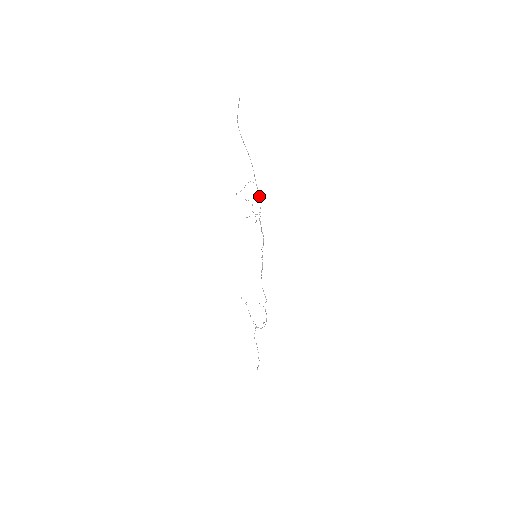
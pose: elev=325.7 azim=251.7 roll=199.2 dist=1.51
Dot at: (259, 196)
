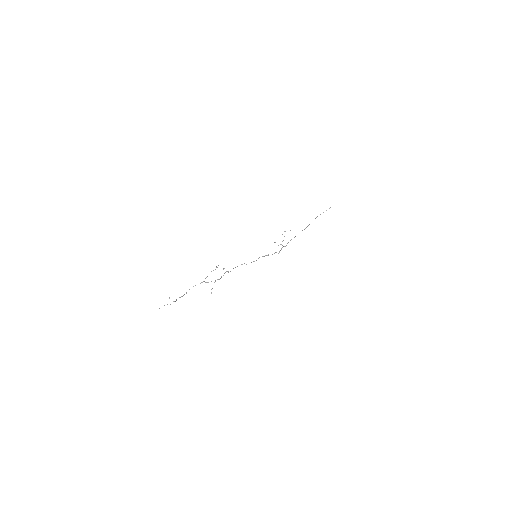
Dot at: occluded
